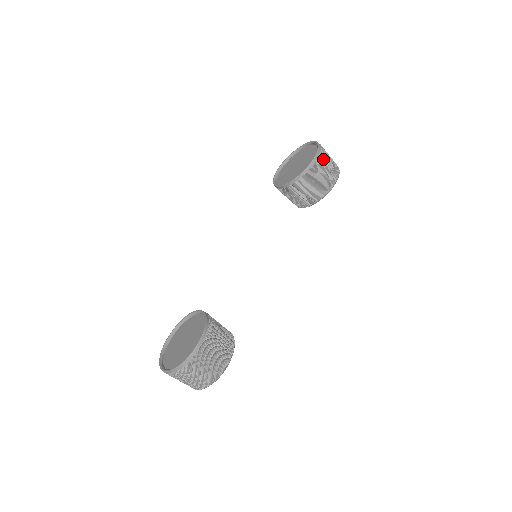
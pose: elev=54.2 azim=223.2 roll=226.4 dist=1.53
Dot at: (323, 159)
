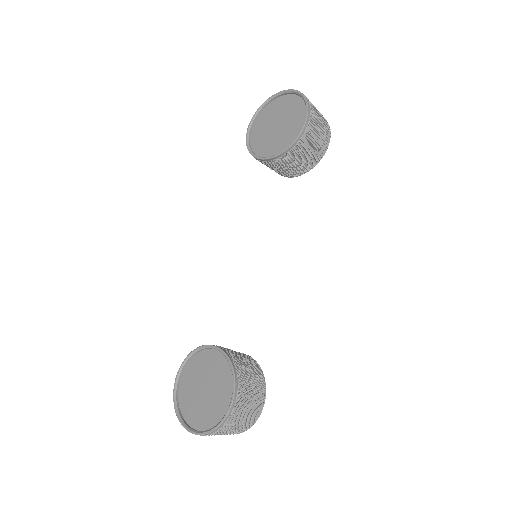
Dot at: (314, 116)
